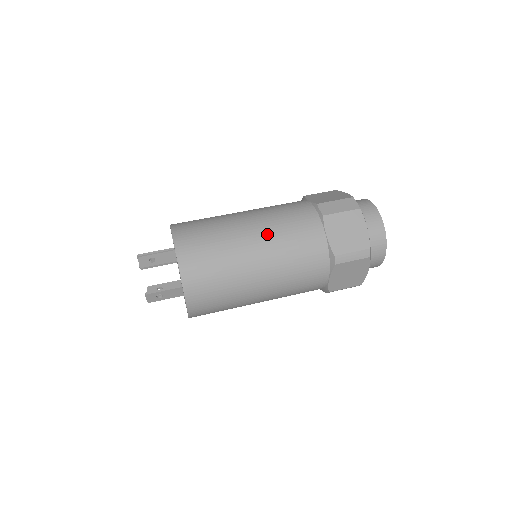
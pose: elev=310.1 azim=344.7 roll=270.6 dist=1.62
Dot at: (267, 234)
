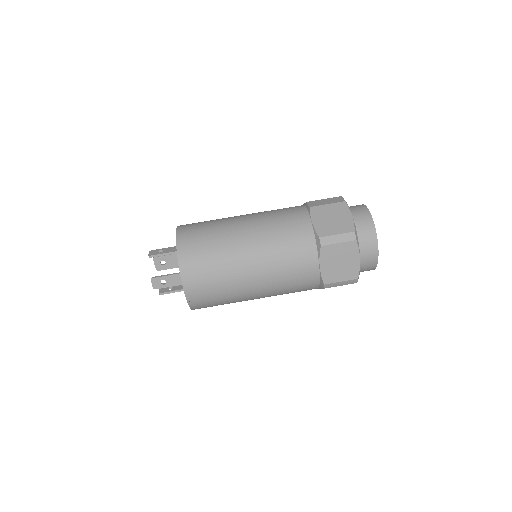
Dot at: (257, 222)
